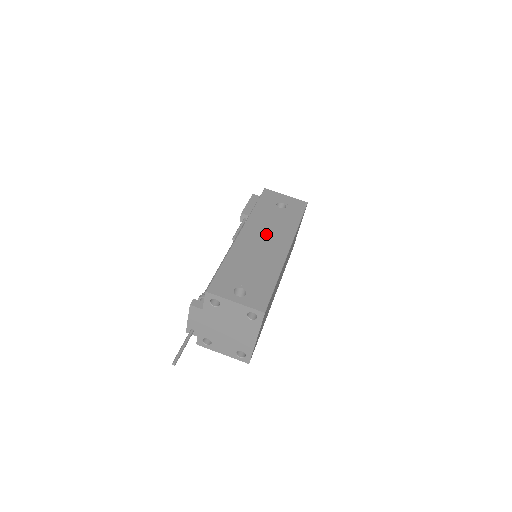
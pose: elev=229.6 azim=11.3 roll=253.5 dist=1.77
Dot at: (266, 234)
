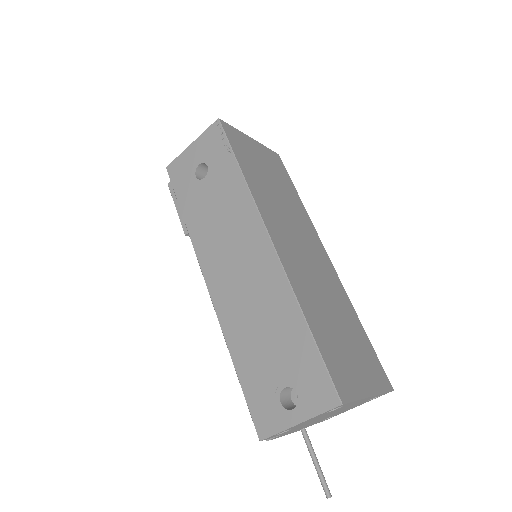
Dot at: (229, 250)
